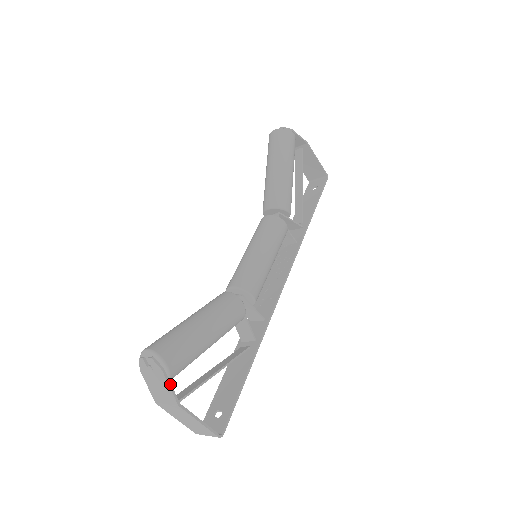
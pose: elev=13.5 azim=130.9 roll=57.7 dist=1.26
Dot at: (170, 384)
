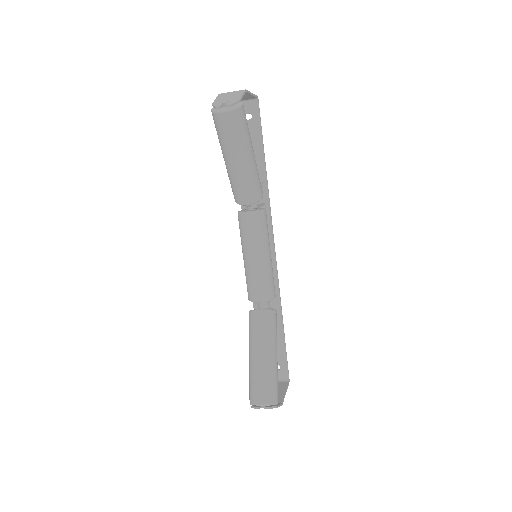
Dot at: (279, 405)
